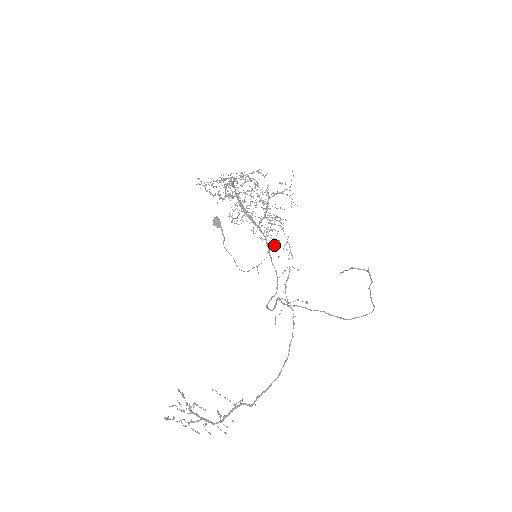
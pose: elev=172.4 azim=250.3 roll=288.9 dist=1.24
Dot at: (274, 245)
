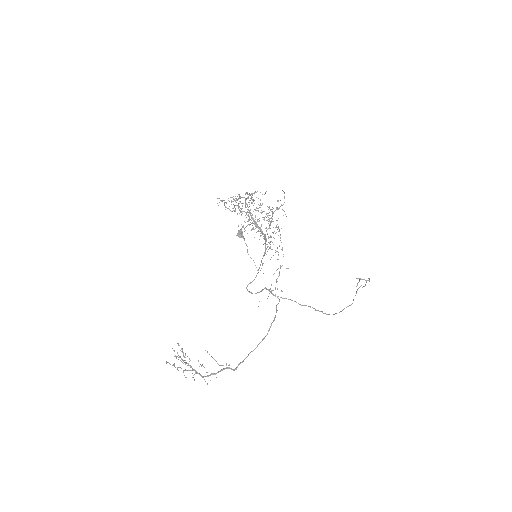
Dot at: (270, 248)
